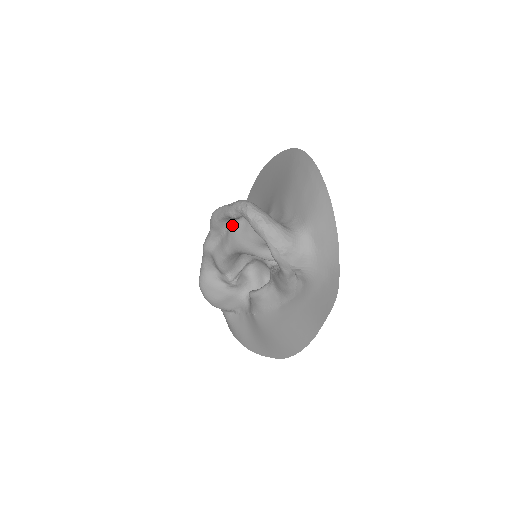
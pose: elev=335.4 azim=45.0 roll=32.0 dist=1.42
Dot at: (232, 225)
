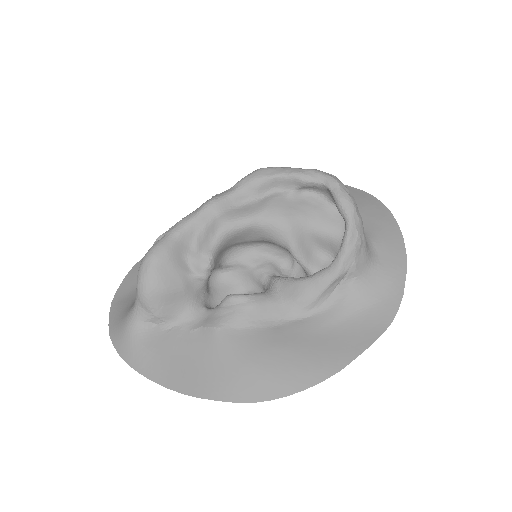
Dot at: (280, 194)
